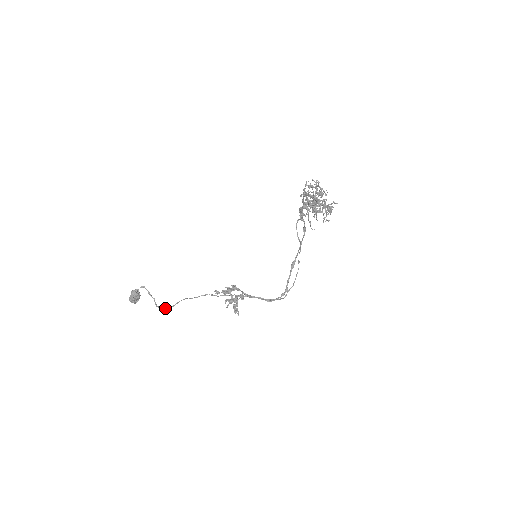
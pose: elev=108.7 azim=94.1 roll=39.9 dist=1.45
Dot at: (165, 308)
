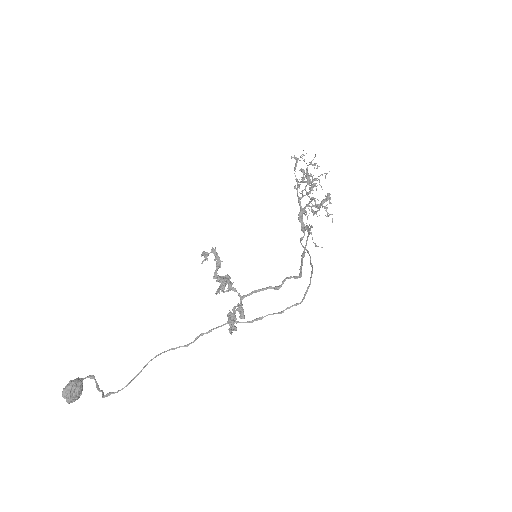
Dot at: (117, 391)
